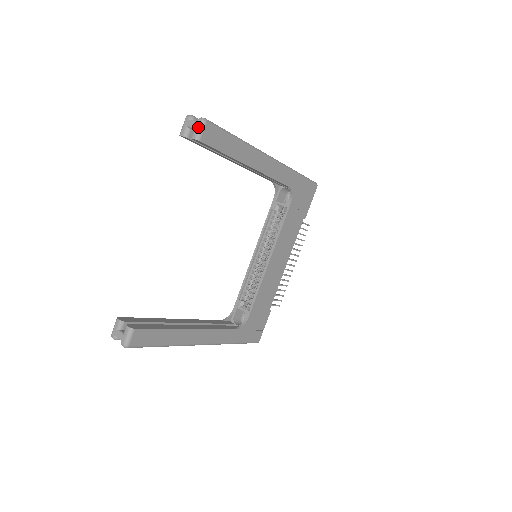
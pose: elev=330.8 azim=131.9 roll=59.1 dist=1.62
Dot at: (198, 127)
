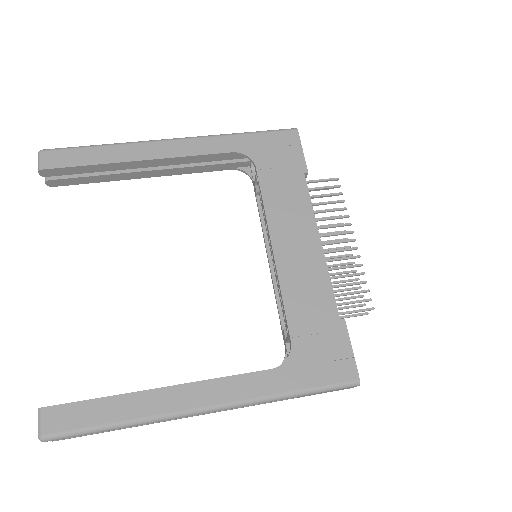
Dot at: (38, 161)
